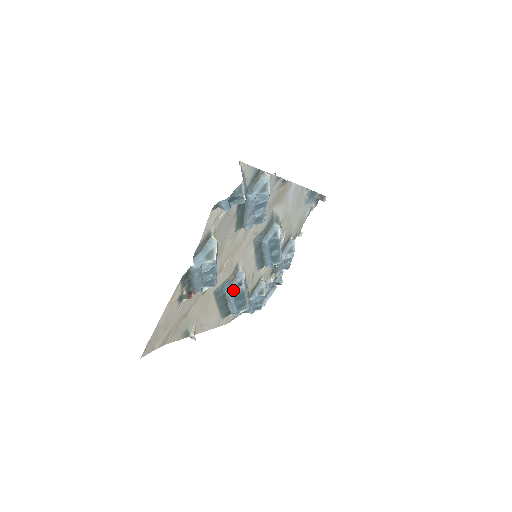
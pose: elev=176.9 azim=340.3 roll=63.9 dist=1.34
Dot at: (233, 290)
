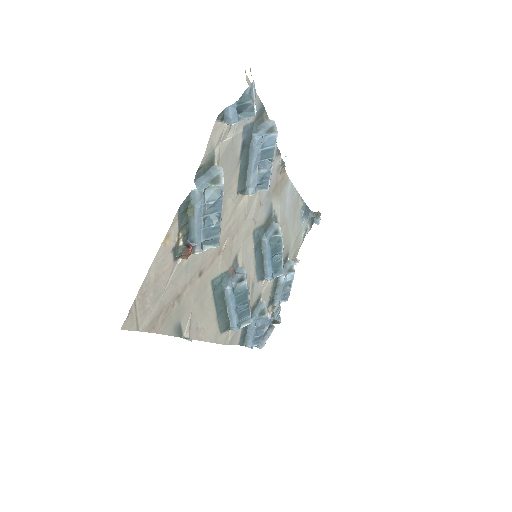
Dot at: (233, 287)
